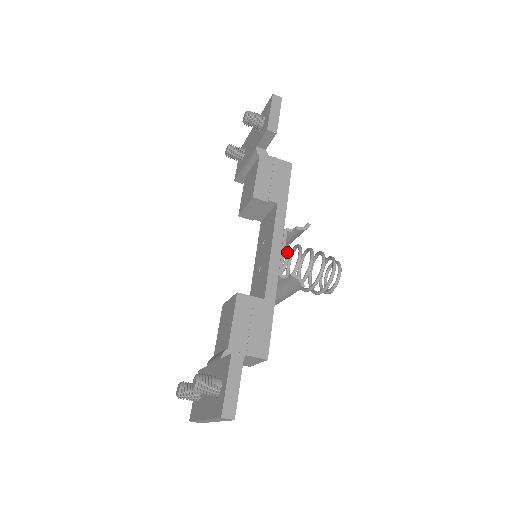
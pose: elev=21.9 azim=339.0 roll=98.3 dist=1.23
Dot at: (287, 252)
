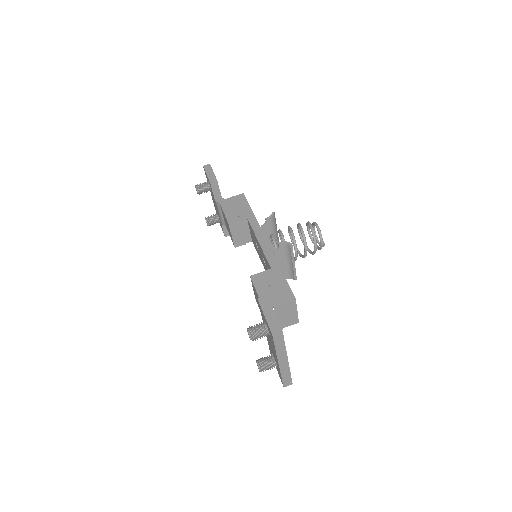
Dot at: (271, 237)
